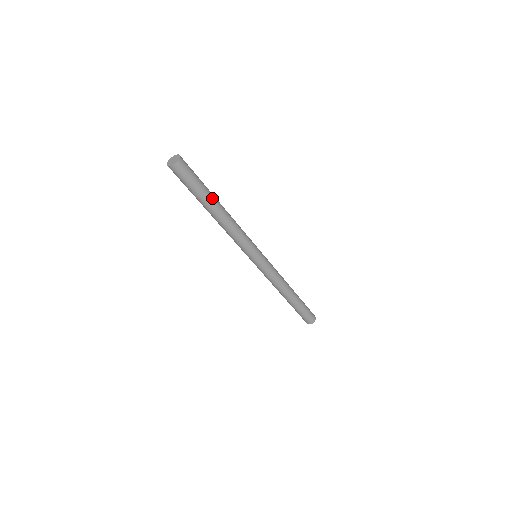
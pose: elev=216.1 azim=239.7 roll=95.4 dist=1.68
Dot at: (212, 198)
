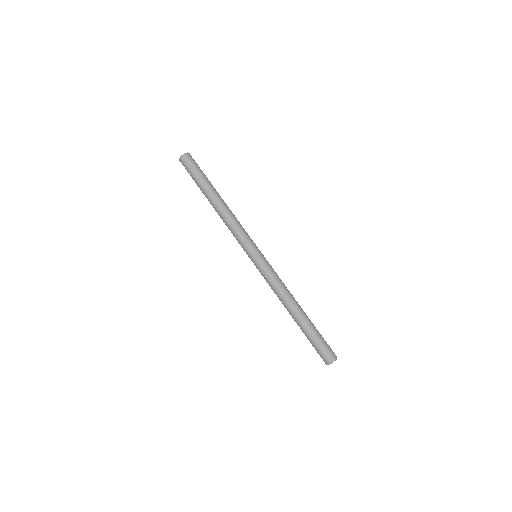
Dot at: (209, 188)
